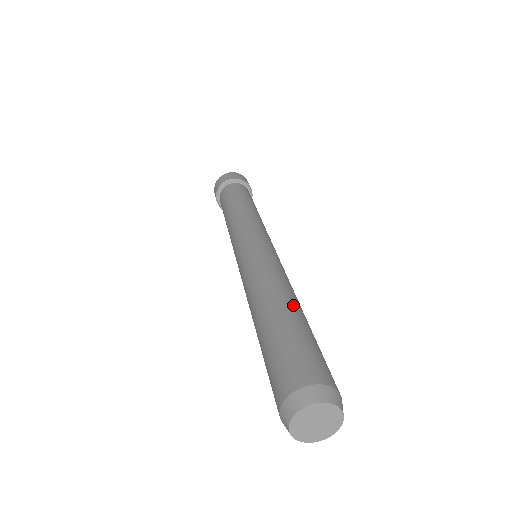
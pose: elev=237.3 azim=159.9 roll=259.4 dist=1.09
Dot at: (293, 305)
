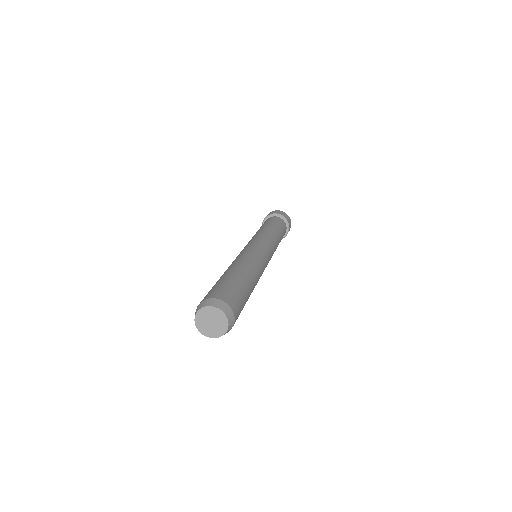
Dot at: (251, 280)
